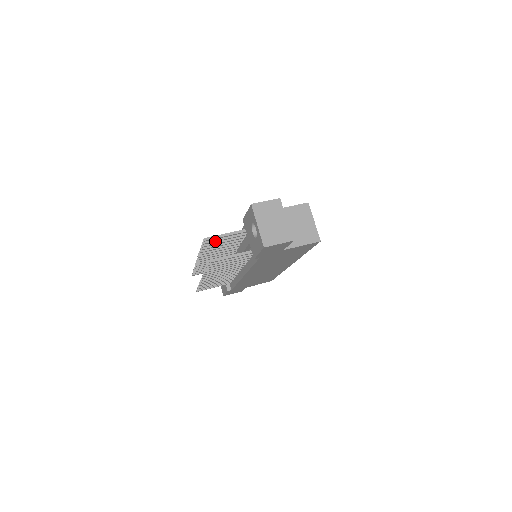
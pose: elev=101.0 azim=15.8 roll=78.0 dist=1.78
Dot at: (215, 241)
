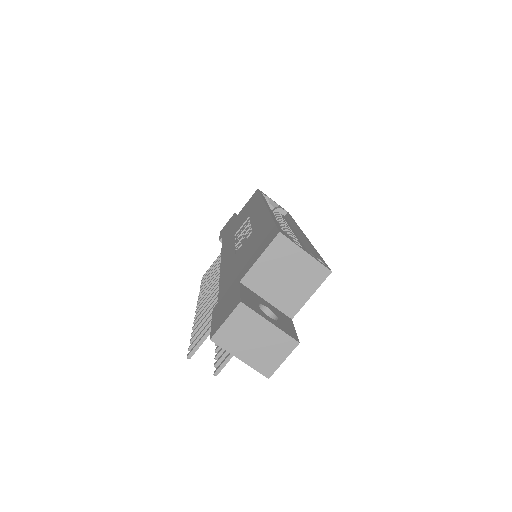
Dot at: occluded
